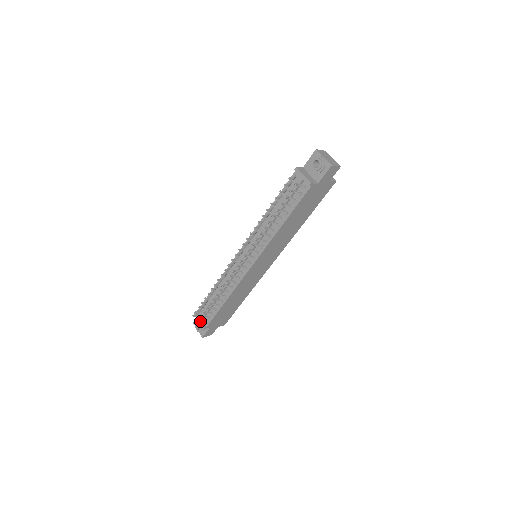
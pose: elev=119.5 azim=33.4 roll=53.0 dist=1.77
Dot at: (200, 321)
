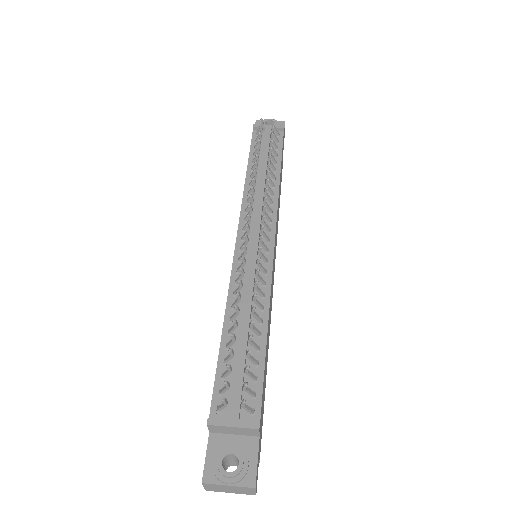
Dot at: (244, 406)
